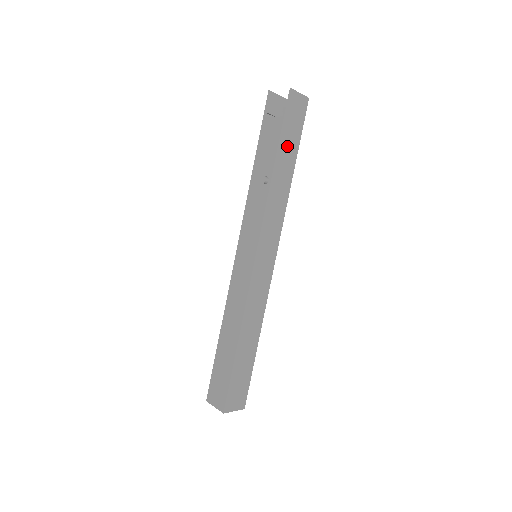
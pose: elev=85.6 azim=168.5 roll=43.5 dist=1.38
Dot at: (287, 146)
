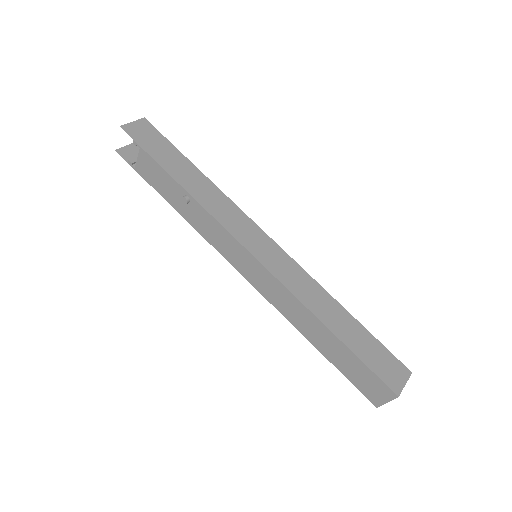
Dot at: (170, 161)
